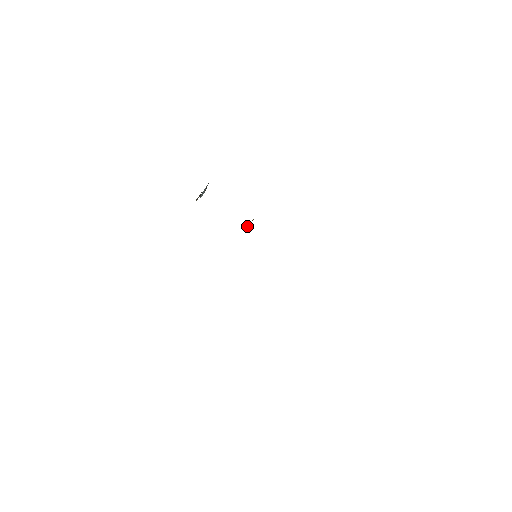
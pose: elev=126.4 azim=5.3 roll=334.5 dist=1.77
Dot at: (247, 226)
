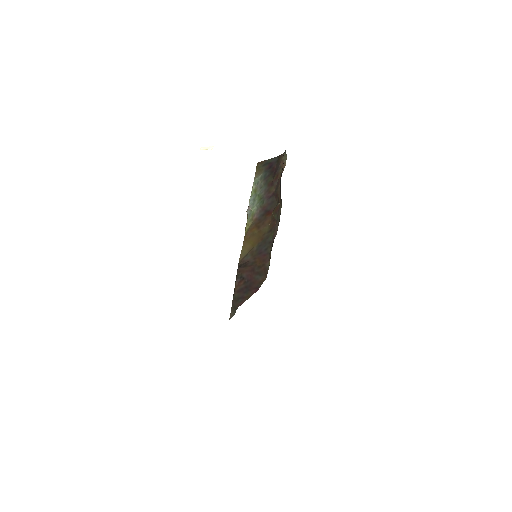
Dot at: (249, 212)
